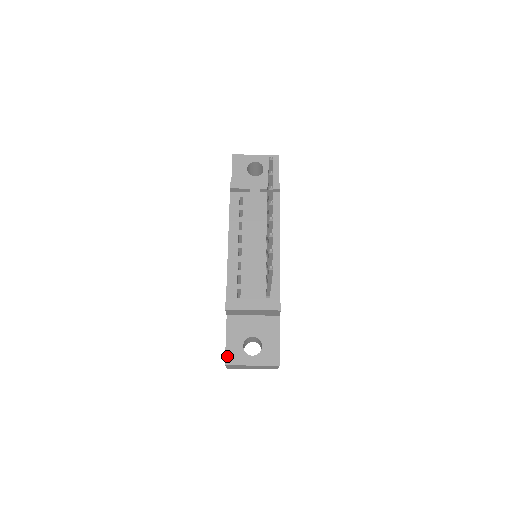
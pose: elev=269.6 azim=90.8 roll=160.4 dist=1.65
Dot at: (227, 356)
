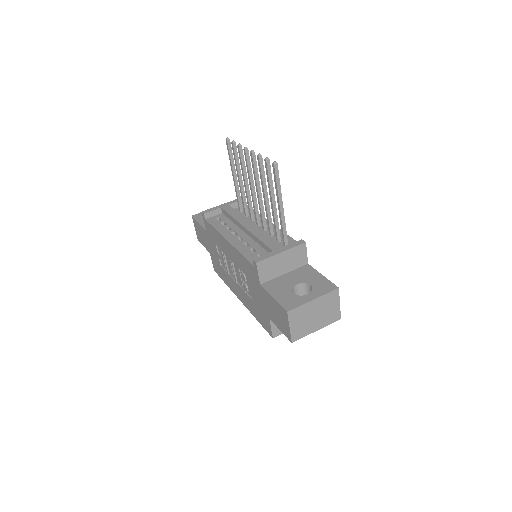
Dot at: (284, 306)
